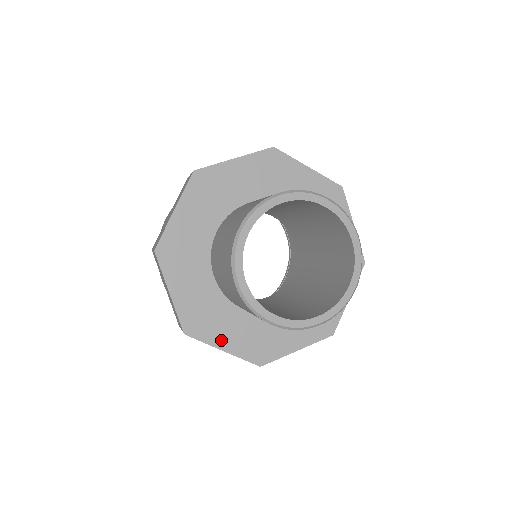
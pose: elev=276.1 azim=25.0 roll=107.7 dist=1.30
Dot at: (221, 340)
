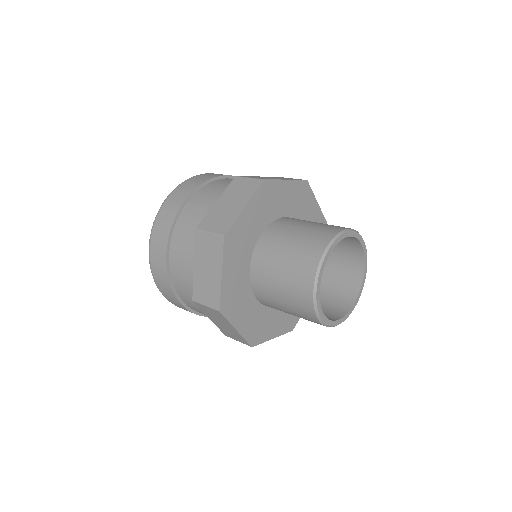
Dot at: (238, 321)
